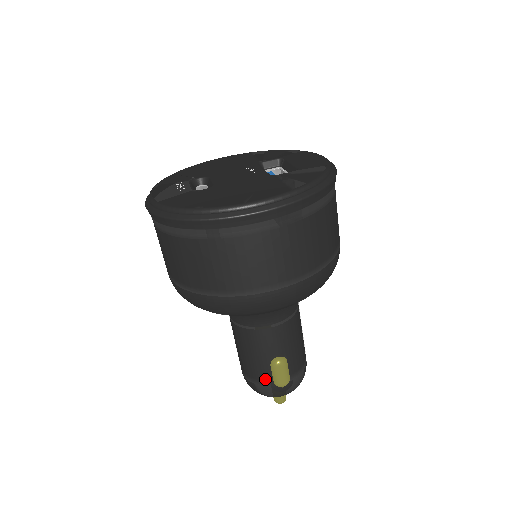
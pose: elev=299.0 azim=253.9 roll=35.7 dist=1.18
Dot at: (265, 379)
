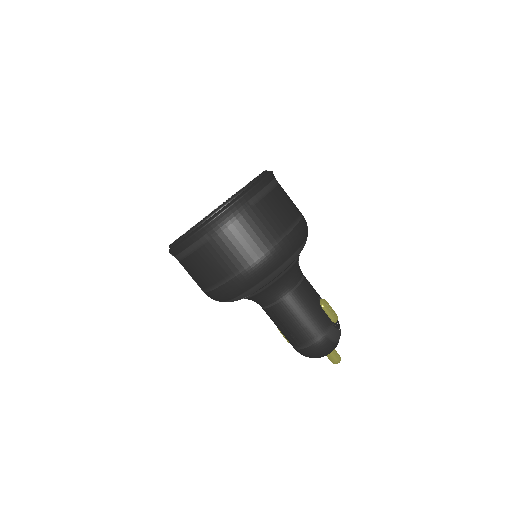
Dot at: (327, 322)
